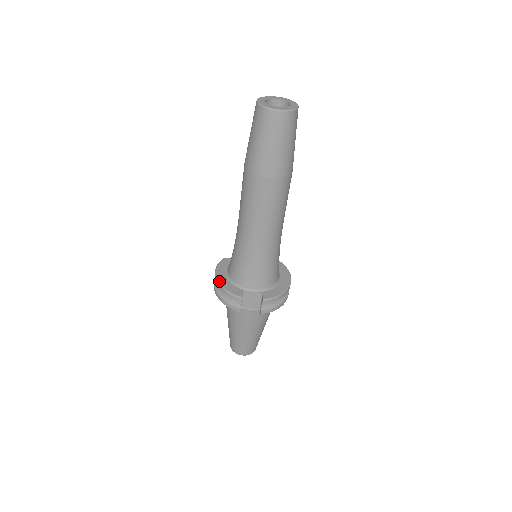
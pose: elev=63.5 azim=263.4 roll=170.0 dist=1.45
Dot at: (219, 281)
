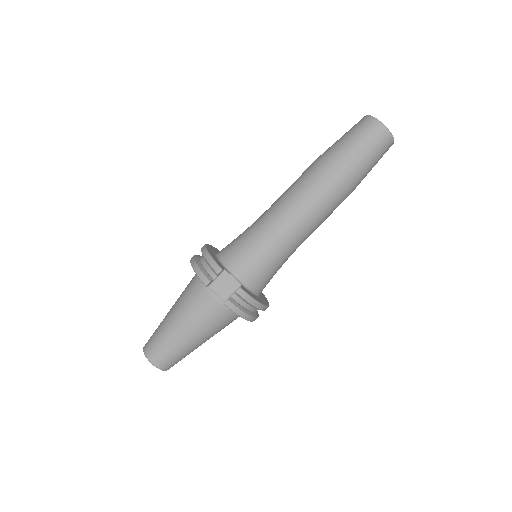
Dot at: (207, 248)
